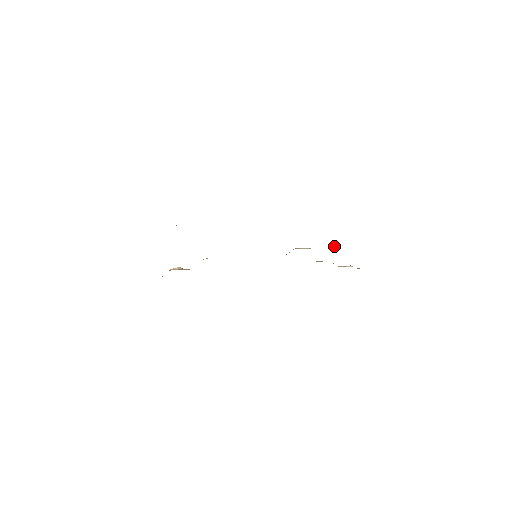
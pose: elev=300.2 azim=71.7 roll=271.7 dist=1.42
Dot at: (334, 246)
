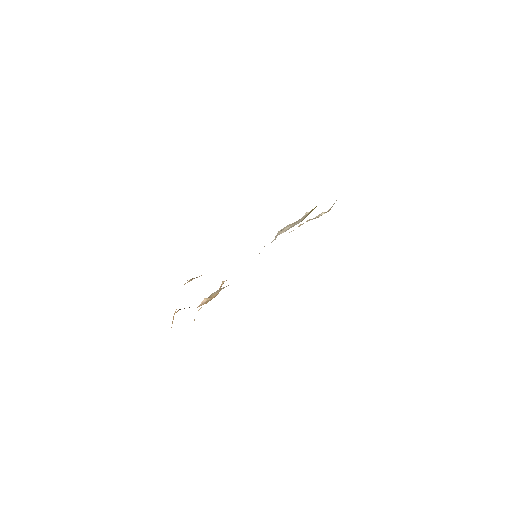
Dot at: (306, 213)
